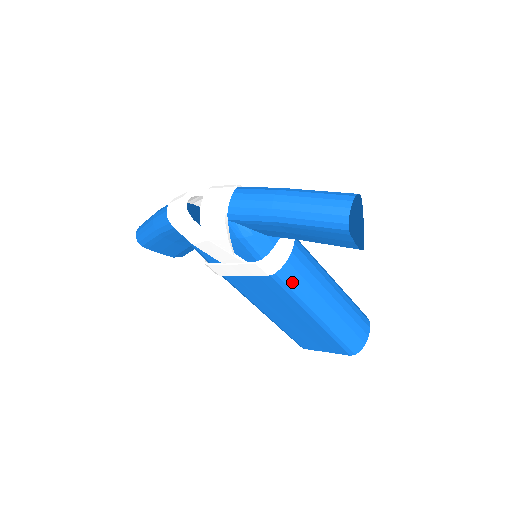
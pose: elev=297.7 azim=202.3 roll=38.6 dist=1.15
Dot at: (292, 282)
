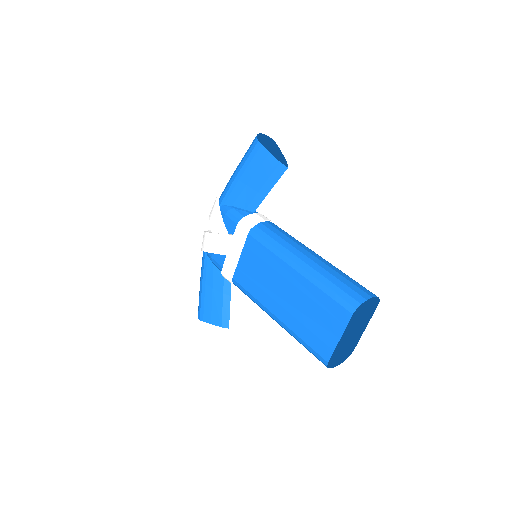
Dot at: (266, 235)
